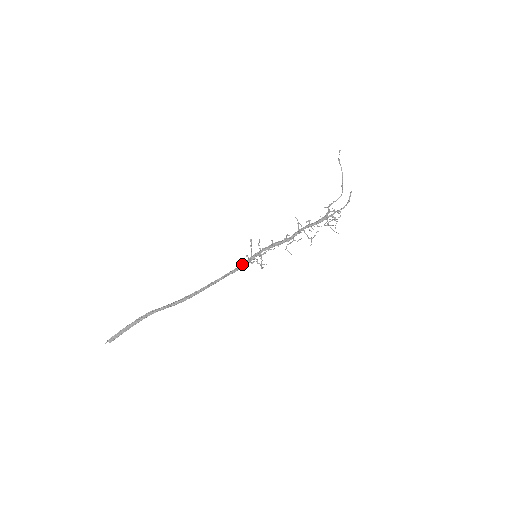
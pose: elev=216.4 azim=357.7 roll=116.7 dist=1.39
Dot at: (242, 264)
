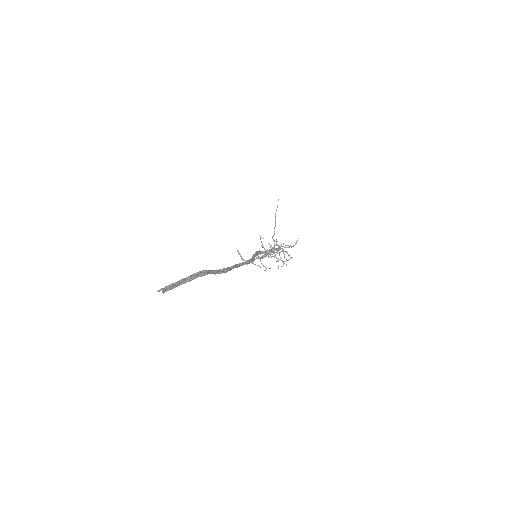
Dot at: (252, 258)
